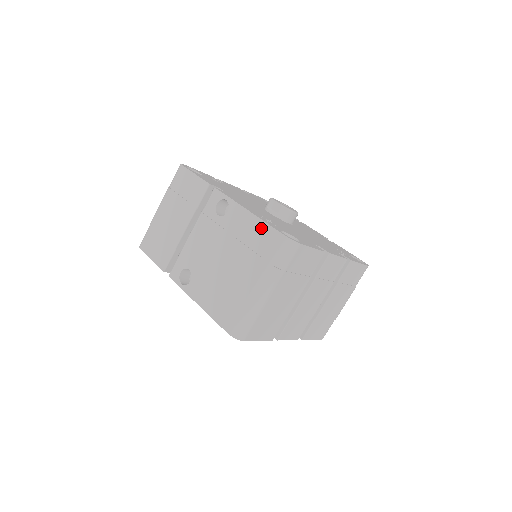
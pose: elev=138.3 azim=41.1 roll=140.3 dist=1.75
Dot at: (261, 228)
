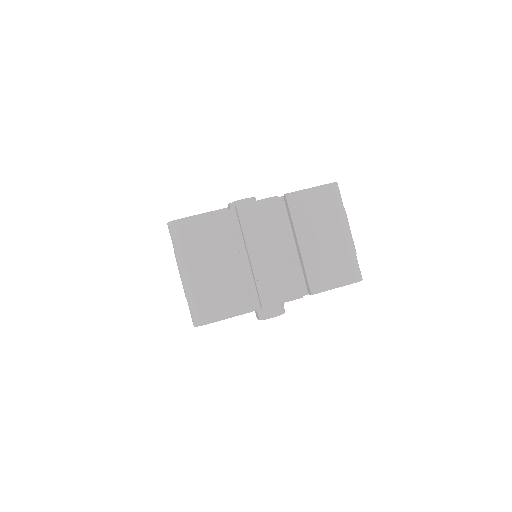
Dot at: occluded
